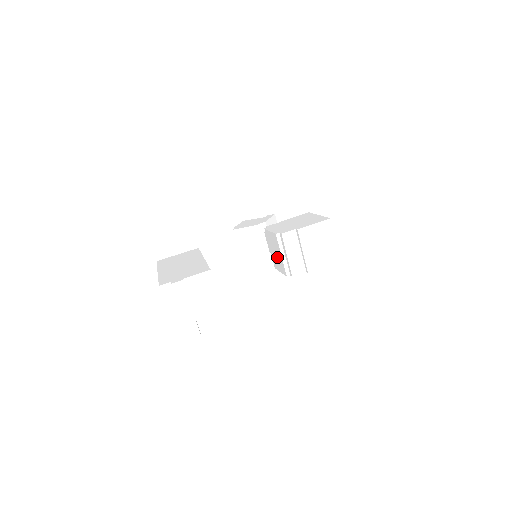
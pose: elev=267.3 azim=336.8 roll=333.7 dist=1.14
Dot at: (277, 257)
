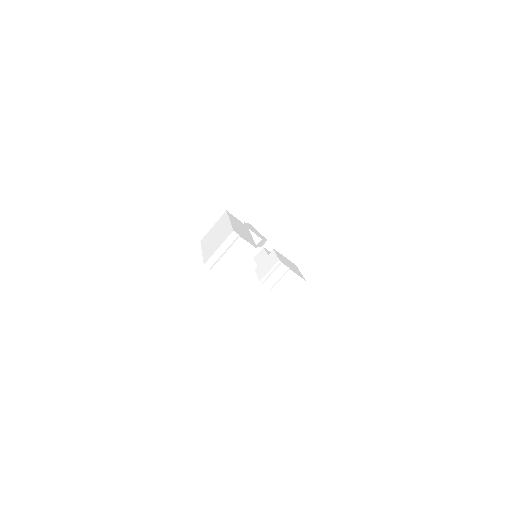
Dot at: (265, 268)
